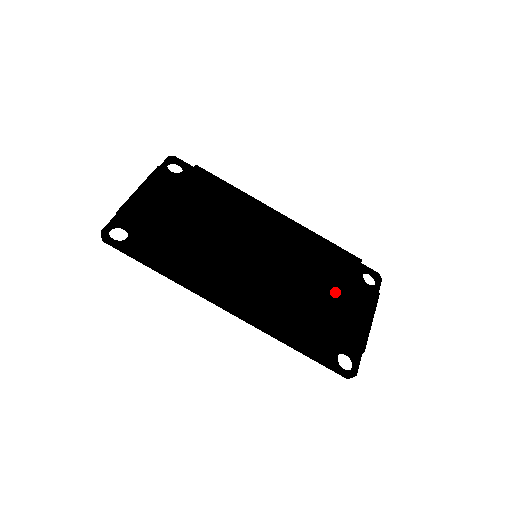
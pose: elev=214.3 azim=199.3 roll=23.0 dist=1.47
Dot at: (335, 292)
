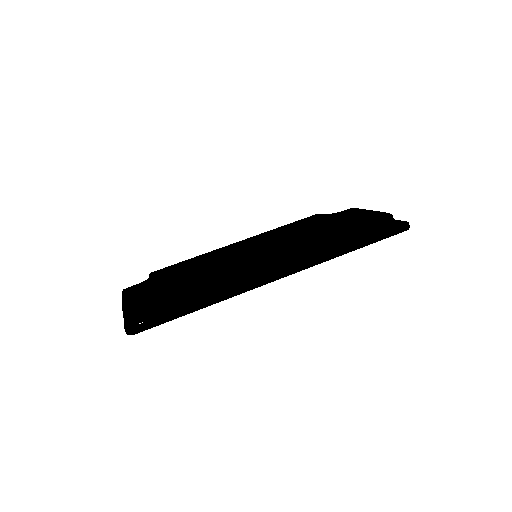
Dot at: (329, 222)
